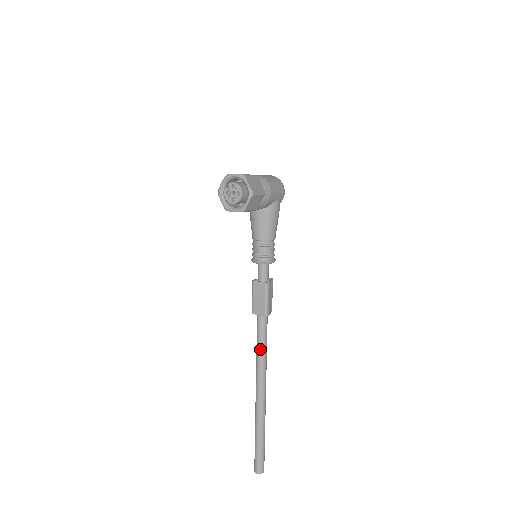
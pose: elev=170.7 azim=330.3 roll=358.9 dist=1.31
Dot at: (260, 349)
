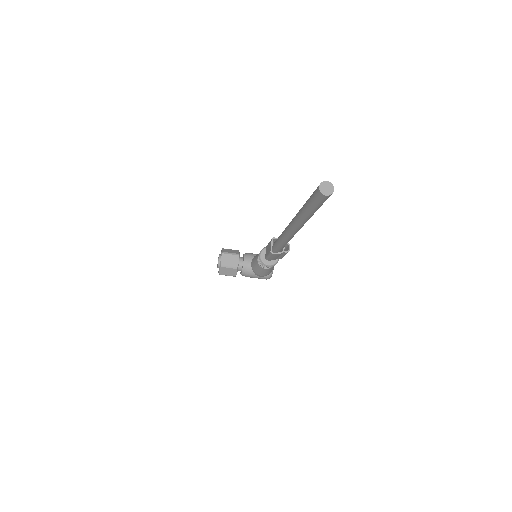
Dot at: (280, 236)
